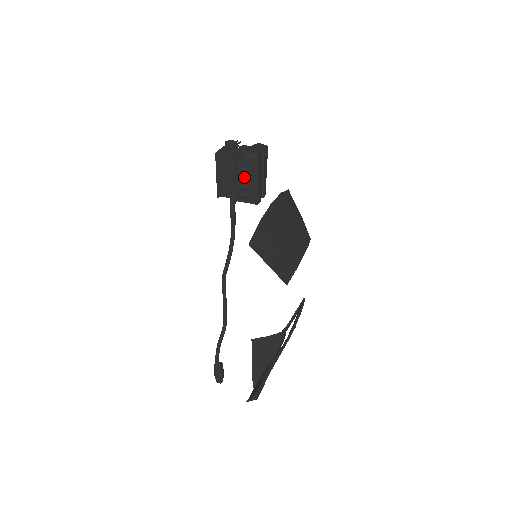
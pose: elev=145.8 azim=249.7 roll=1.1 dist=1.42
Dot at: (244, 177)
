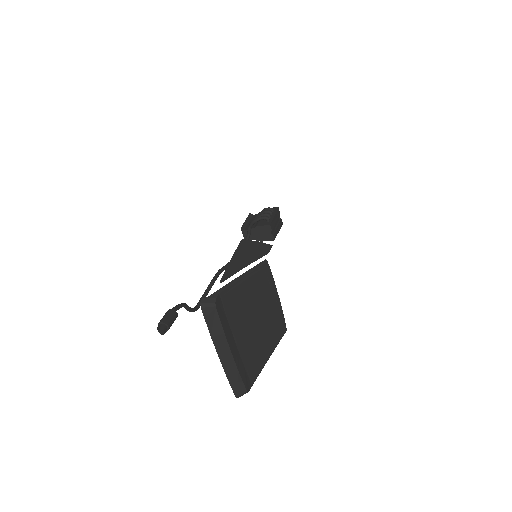
Dot at: (267, 210)
